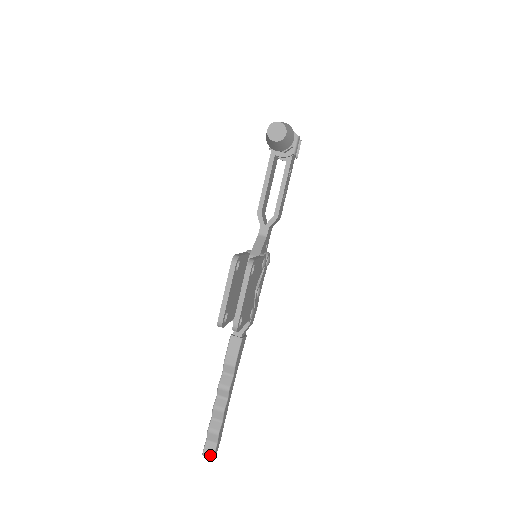
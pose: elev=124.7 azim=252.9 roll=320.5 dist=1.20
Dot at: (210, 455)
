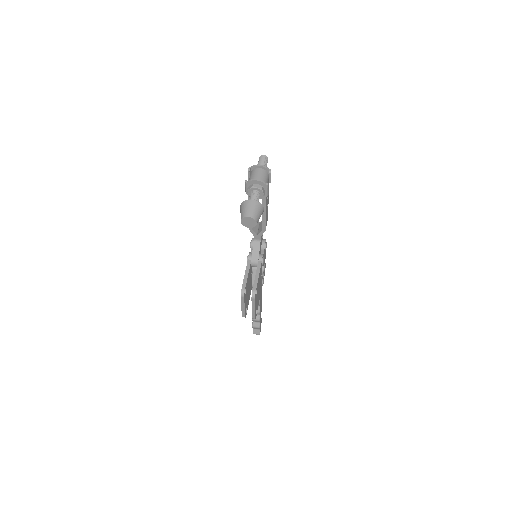
Dot at: (257, 334)
